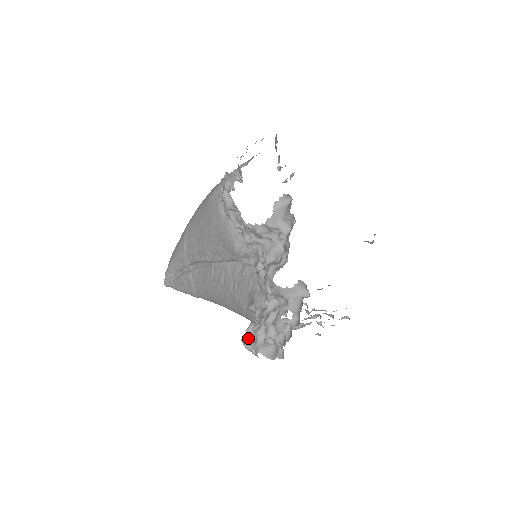
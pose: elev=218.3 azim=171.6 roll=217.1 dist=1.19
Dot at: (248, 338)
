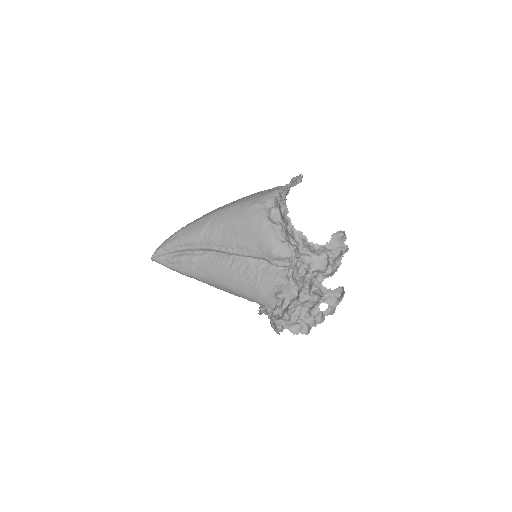
Dot at: (277, 317)
